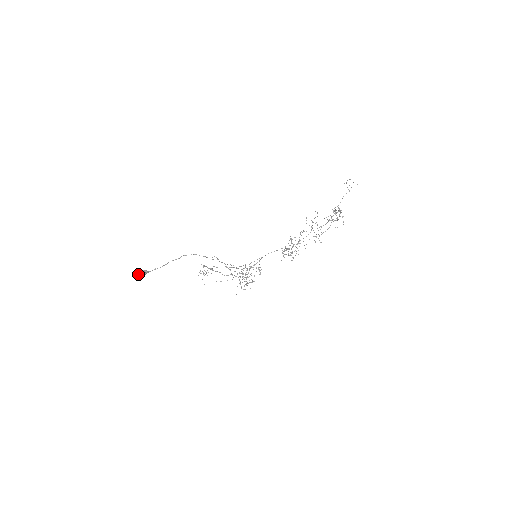
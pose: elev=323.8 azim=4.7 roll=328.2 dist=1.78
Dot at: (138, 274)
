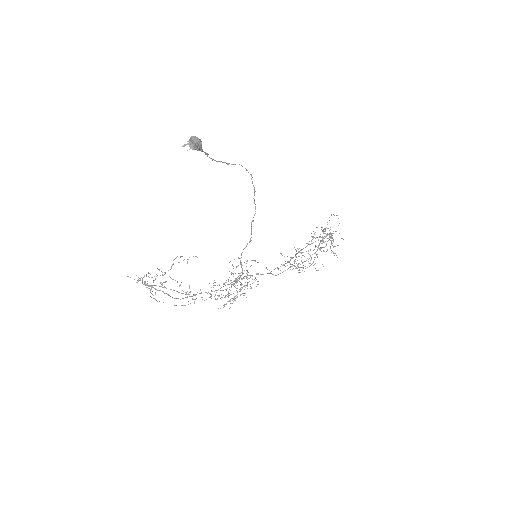
Dot at: (192, 137)
